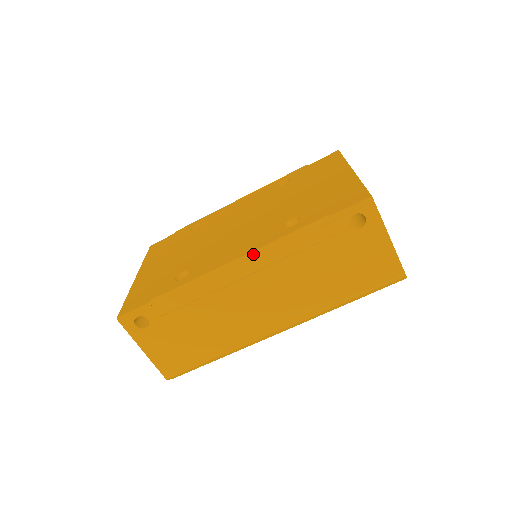
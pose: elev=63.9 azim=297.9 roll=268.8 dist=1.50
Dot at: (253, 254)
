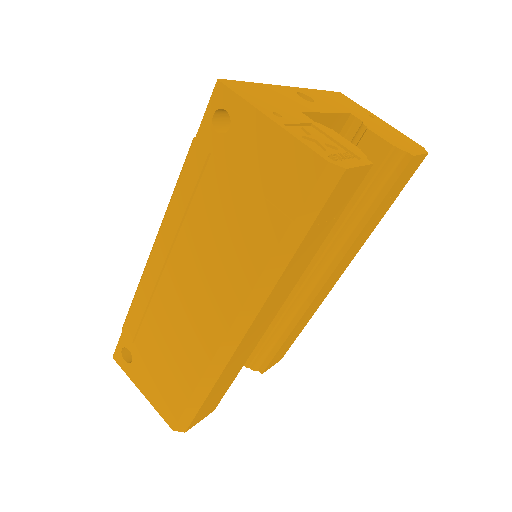
Dot at: (159, 229)
